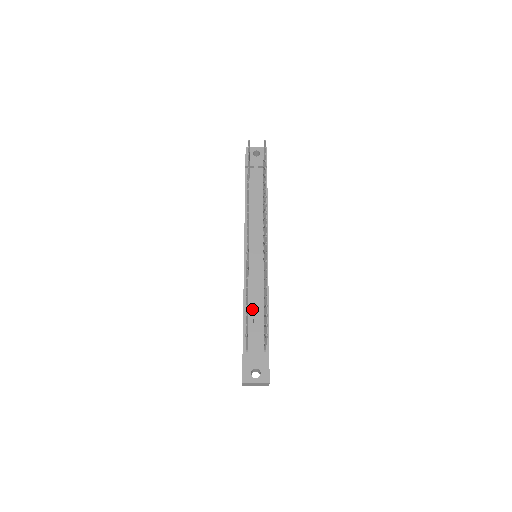
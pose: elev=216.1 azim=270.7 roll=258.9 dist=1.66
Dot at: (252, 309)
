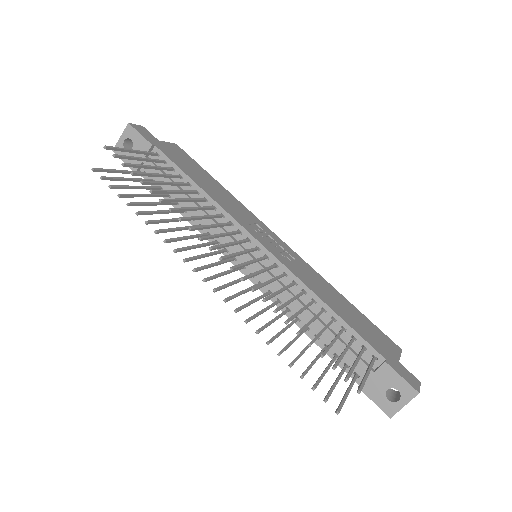
Dot at: (315, 326)
